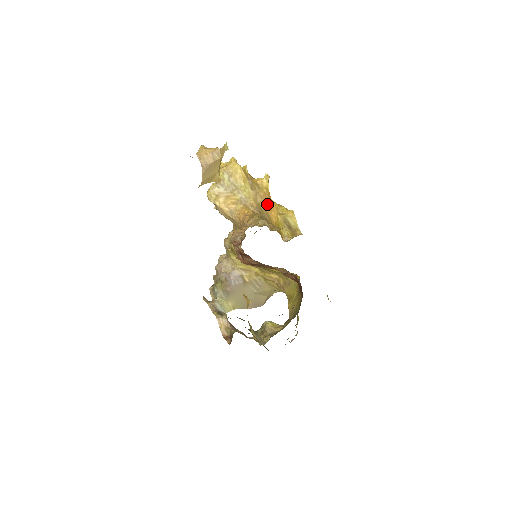
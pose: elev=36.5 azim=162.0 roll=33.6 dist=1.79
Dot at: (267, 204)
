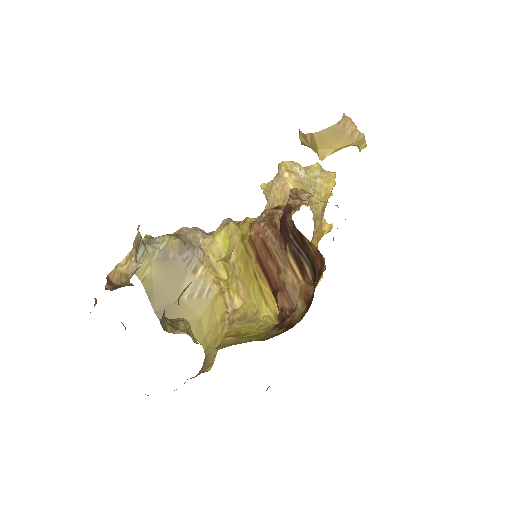
Dot at: (316, 237)
